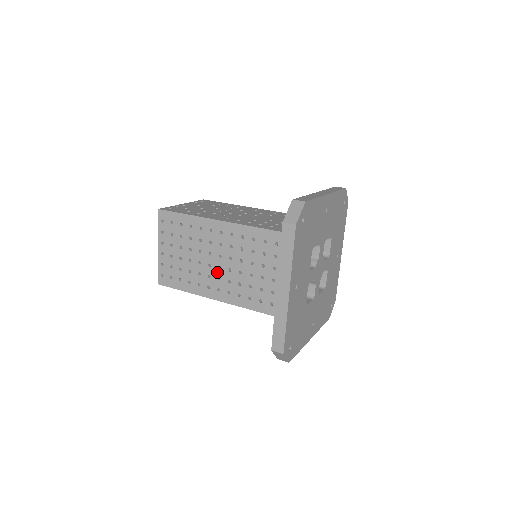
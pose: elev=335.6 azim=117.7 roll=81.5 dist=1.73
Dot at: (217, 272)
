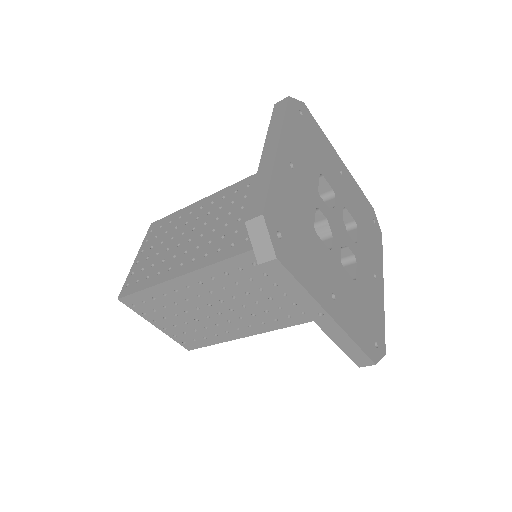
Dot at: (197, 241)
